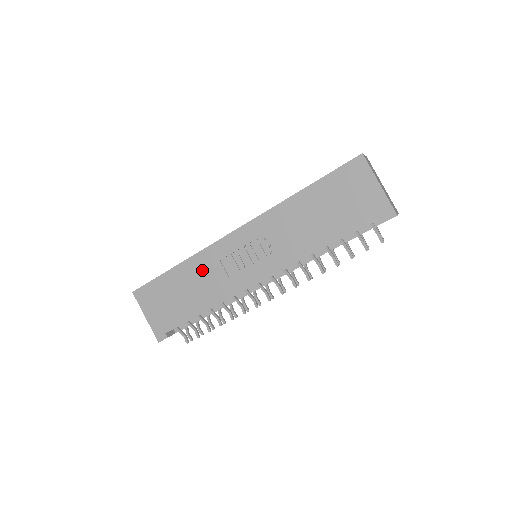
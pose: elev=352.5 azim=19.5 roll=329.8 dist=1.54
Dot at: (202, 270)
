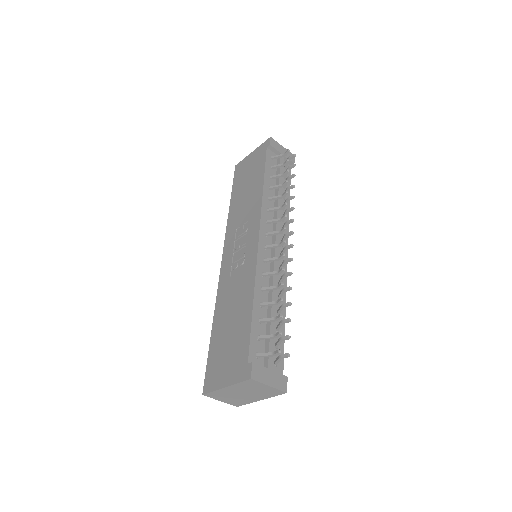
Dot at: (227, 298)
